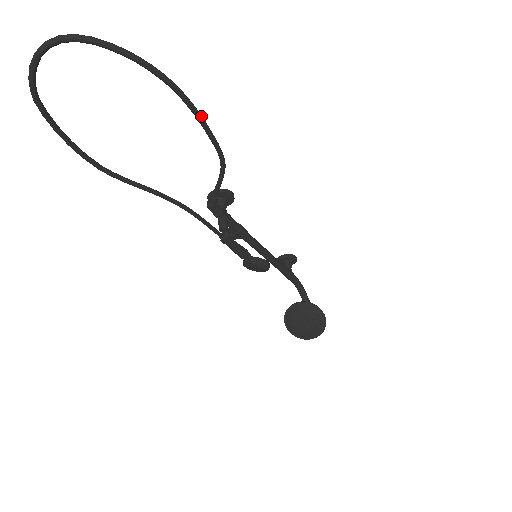
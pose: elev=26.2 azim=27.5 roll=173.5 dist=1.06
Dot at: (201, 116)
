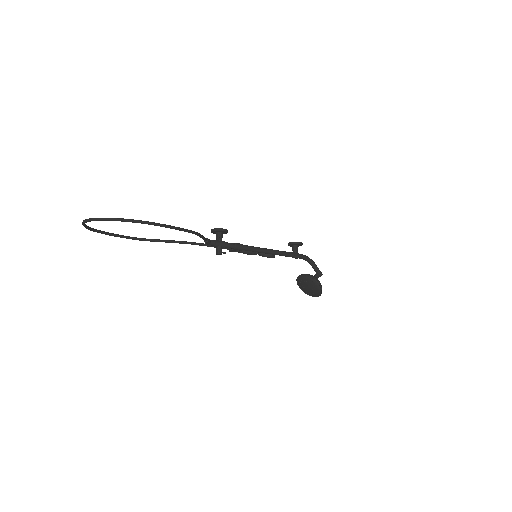
Dot at: (166, 226)
